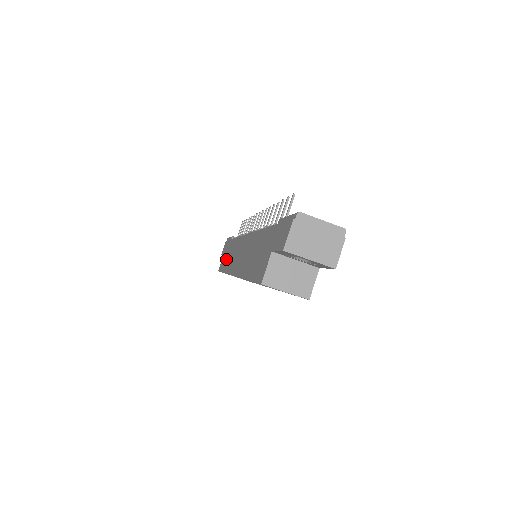
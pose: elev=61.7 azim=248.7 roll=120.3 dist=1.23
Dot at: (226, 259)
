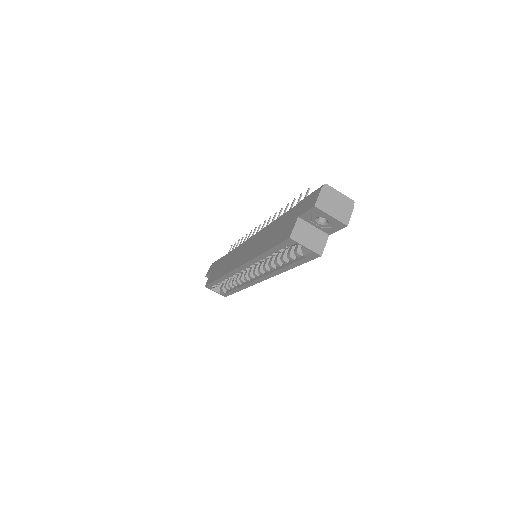
Dot at: (218, 271)
